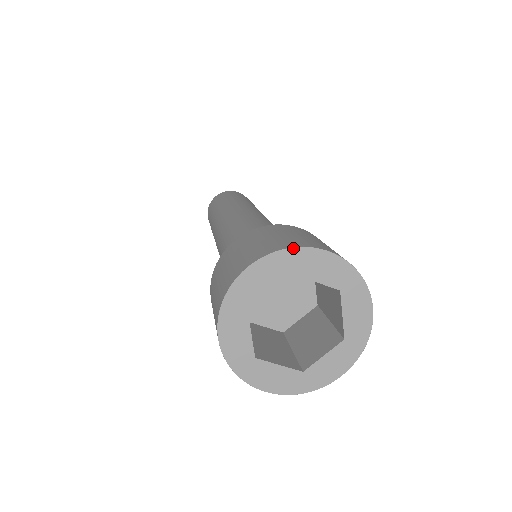
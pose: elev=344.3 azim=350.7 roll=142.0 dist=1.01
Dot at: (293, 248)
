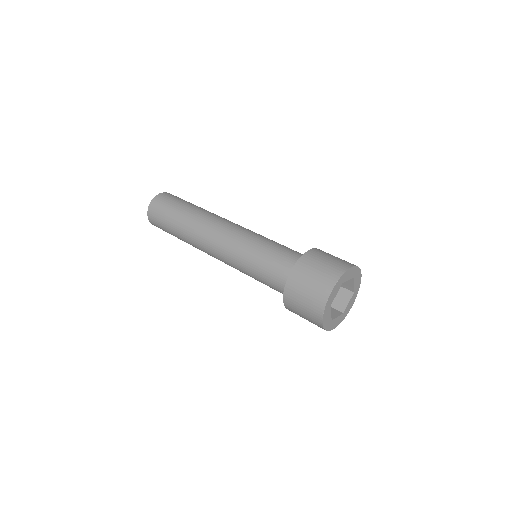
Dot at: (343, 274)
